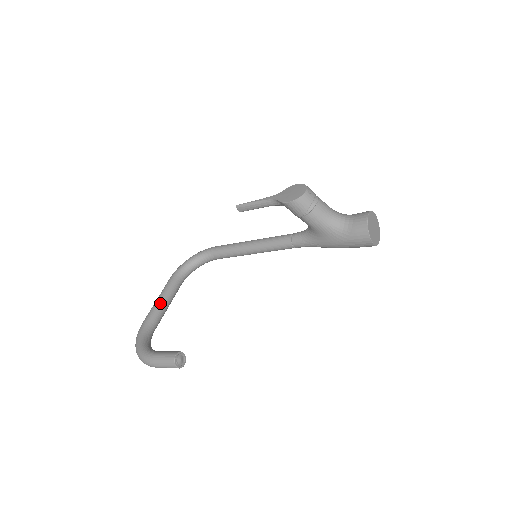
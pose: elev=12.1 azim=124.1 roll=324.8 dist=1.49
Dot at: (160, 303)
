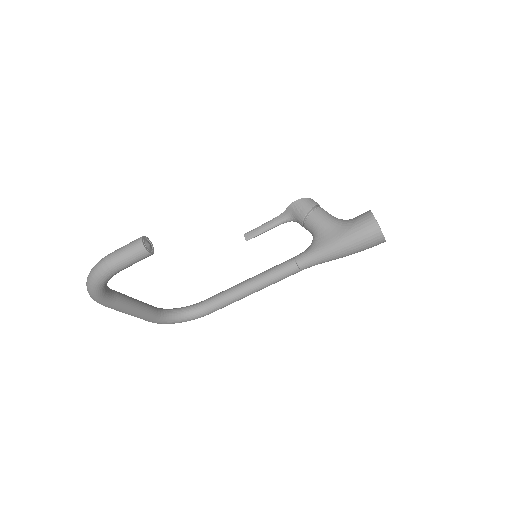
Dot at: (131, 297)
